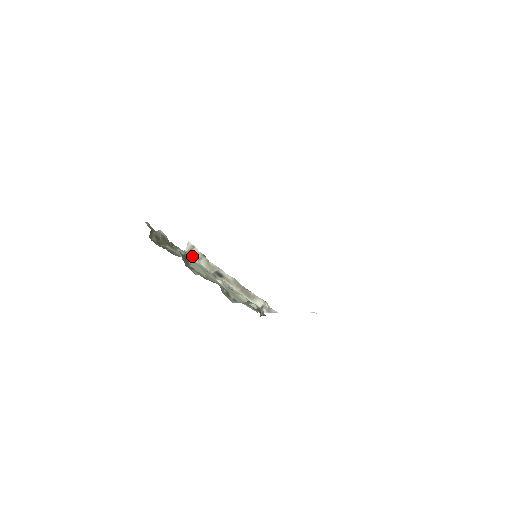
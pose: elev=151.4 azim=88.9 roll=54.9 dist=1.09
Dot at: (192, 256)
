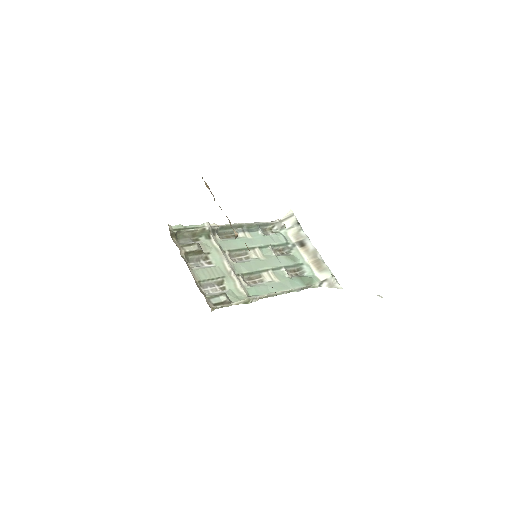
Dot at: (281, 226)
